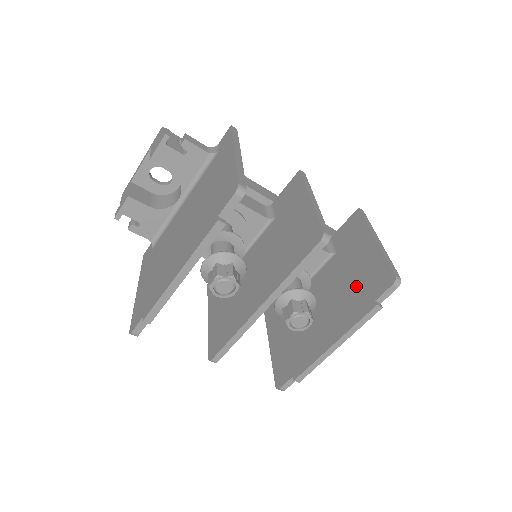
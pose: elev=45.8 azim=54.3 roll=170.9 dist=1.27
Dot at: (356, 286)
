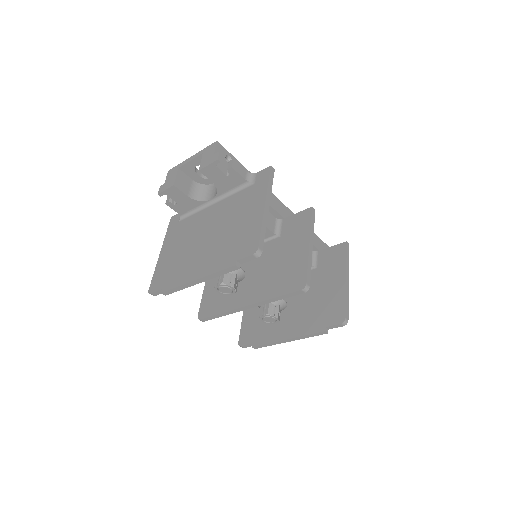
Dot at: (318, 307)
